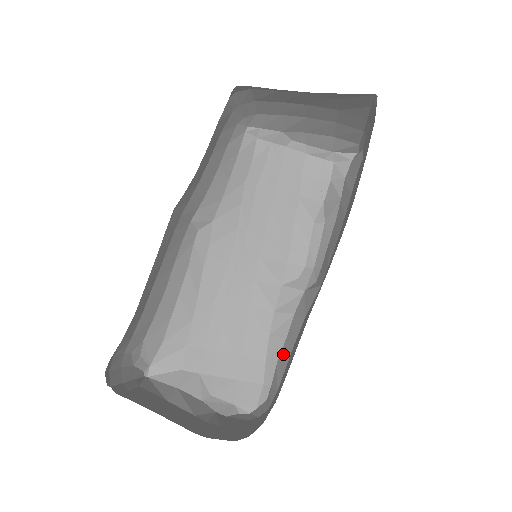
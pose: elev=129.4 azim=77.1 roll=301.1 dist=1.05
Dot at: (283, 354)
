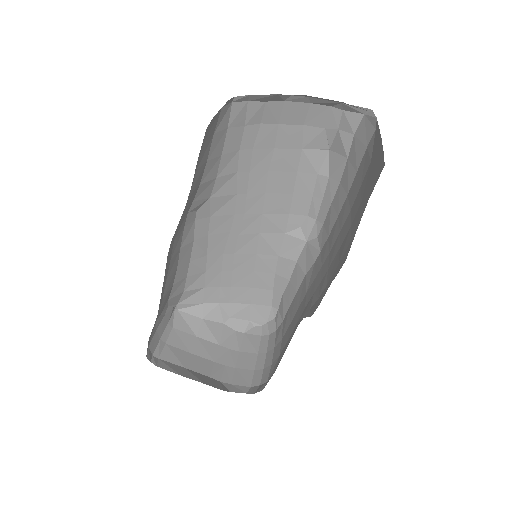
Dot at: (287, 293)
